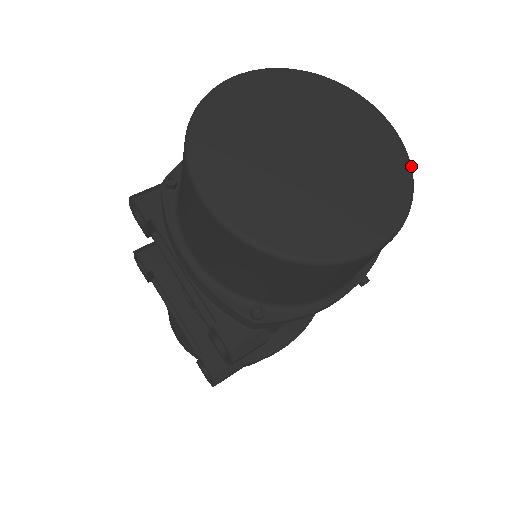
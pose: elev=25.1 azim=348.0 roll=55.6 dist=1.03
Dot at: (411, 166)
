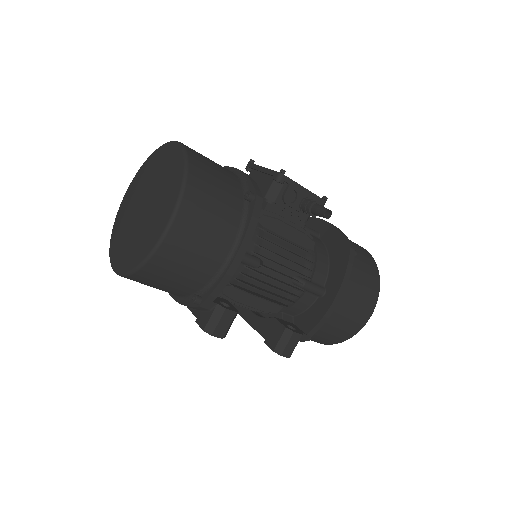
Dot at: (186, 157)
